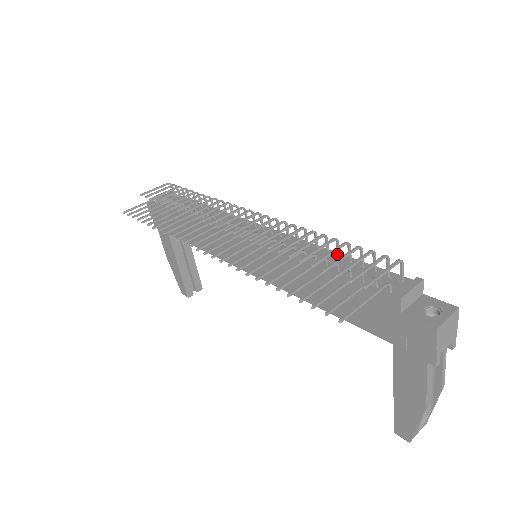
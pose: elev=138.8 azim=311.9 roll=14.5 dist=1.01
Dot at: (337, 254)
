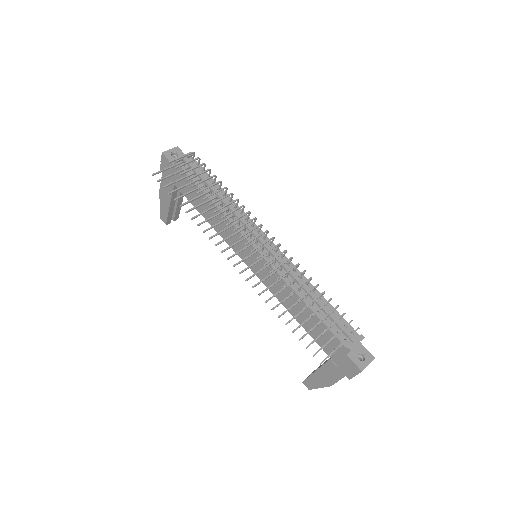
Dot at: (320, 297)
